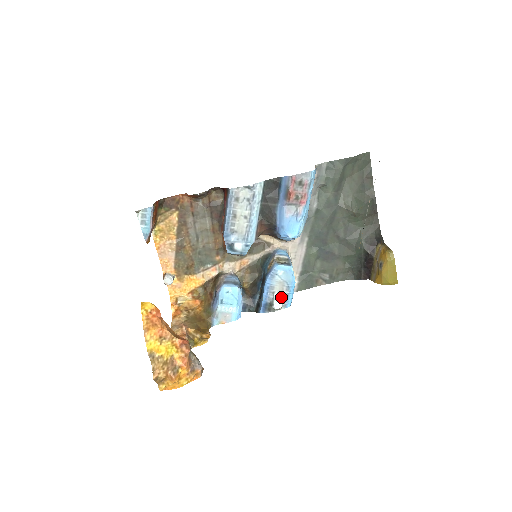
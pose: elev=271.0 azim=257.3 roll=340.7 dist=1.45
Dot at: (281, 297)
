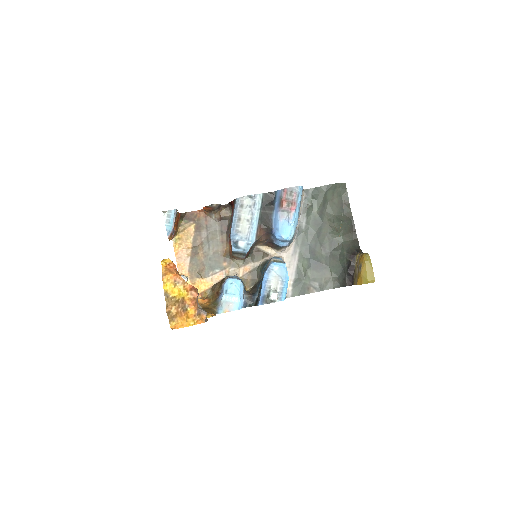
Dot at: (276, 290)
